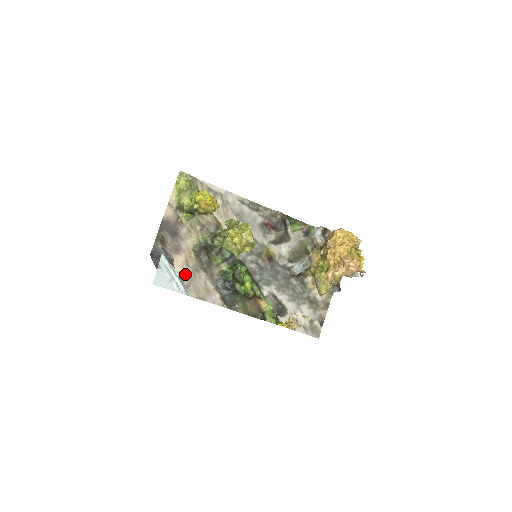
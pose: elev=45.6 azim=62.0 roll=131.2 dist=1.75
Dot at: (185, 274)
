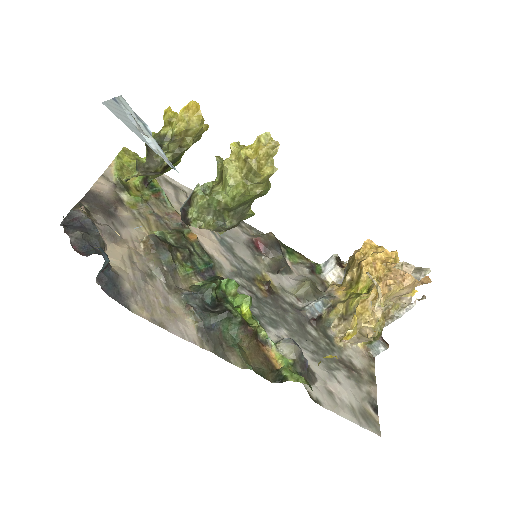
Dot at: (127, 273)
